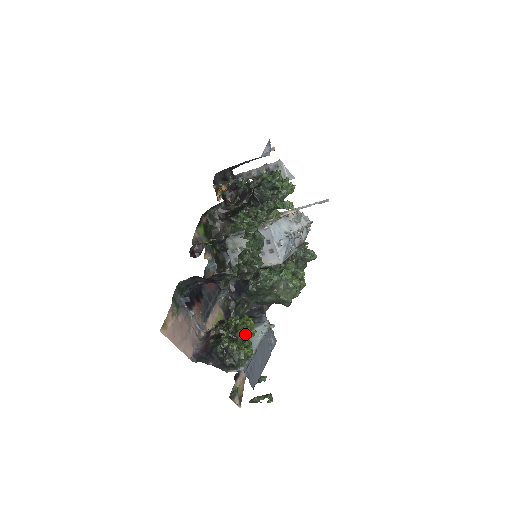
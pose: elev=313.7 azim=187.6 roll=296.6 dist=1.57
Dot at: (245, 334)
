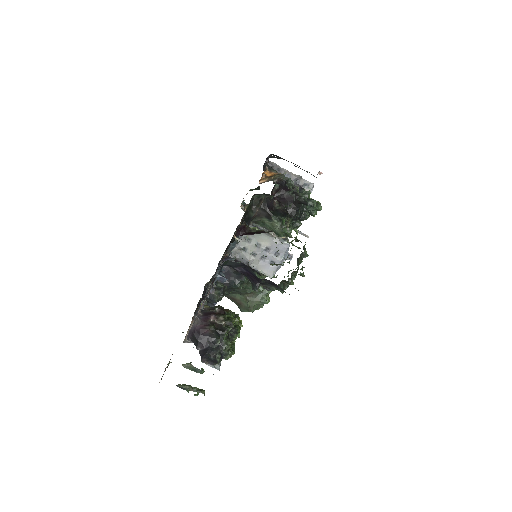
Dot at: occluded
